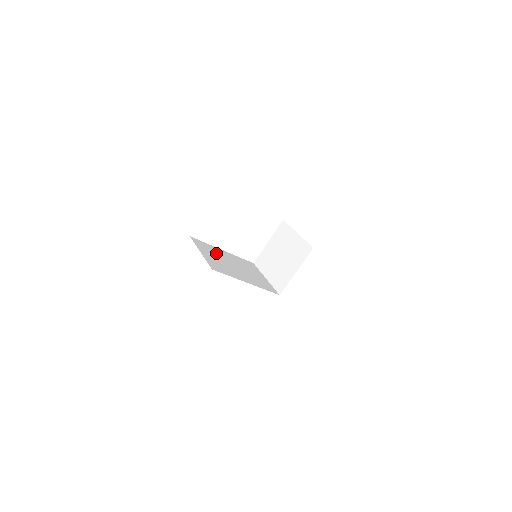
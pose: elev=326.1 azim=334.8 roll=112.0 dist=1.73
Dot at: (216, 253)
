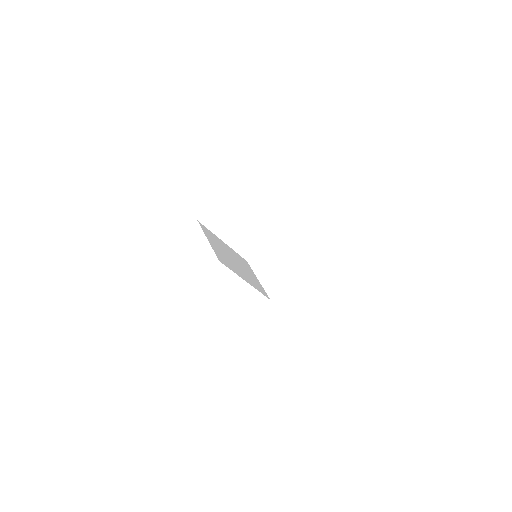
Dot at: (219, 244)
